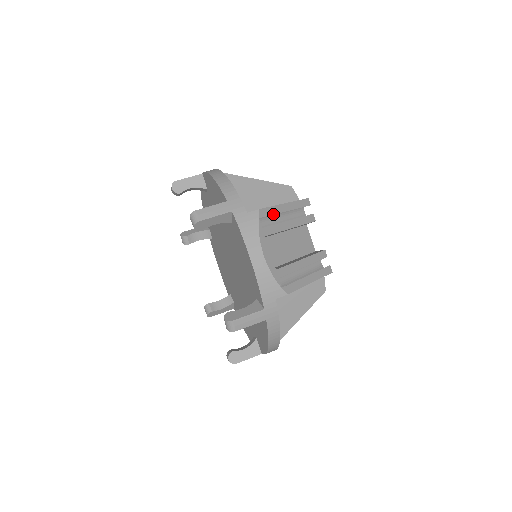
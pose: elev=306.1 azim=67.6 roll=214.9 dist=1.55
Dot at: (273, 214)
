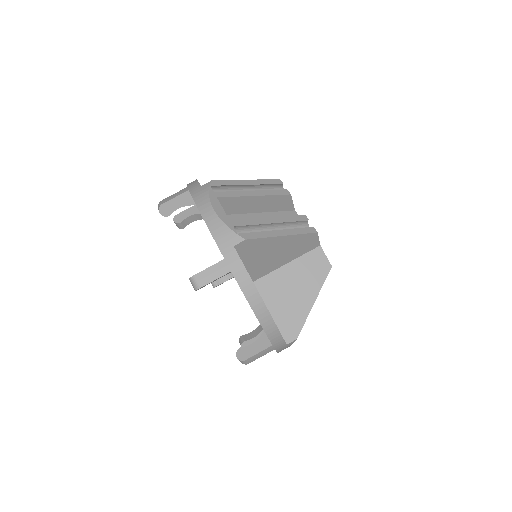
Dot at: occluded
